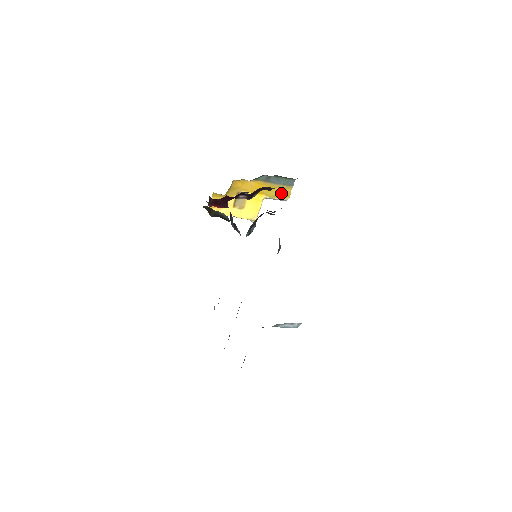
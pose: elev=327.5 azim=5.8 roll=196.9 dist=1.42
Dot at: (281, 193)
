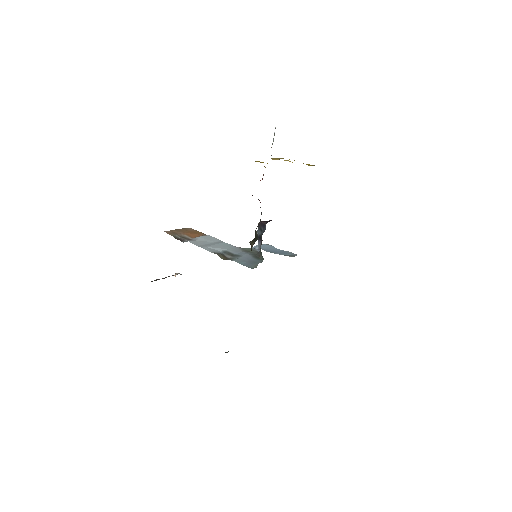
Dot at: occluded
